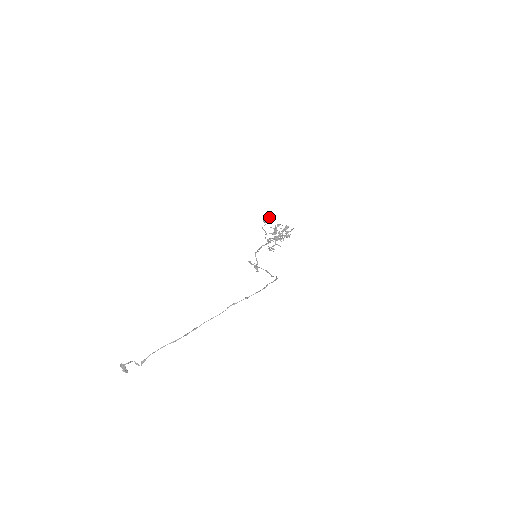
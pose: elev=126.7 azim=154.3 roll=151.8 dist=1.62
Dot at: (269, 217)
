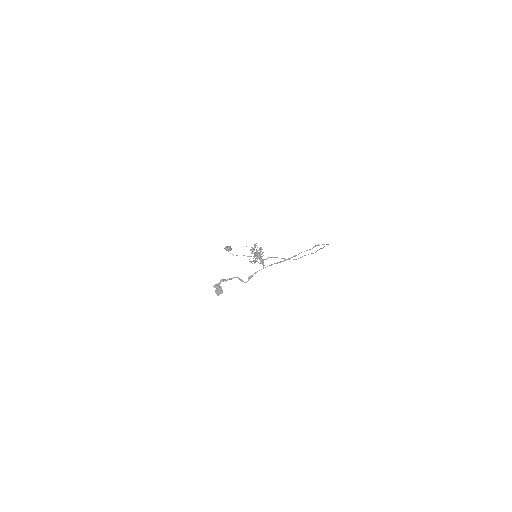
Dot at: (230, 246)
